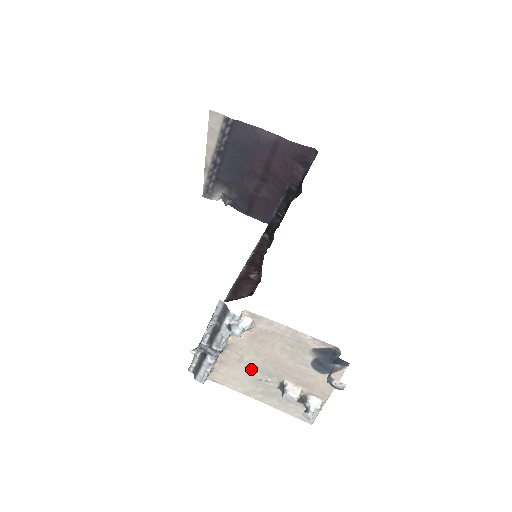
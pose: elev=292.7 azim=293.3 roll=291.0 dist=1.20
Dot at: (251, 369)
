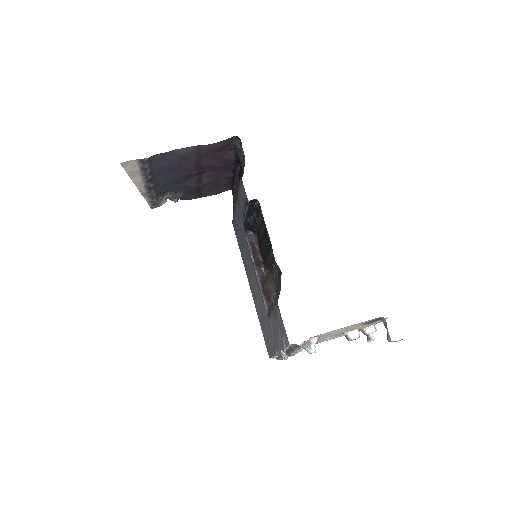
Dot at: (318, 340)
